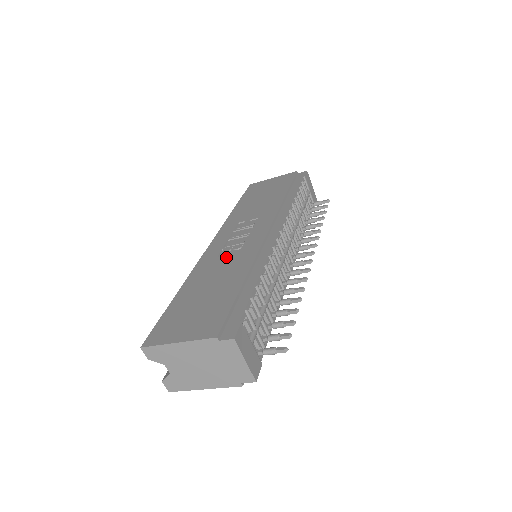
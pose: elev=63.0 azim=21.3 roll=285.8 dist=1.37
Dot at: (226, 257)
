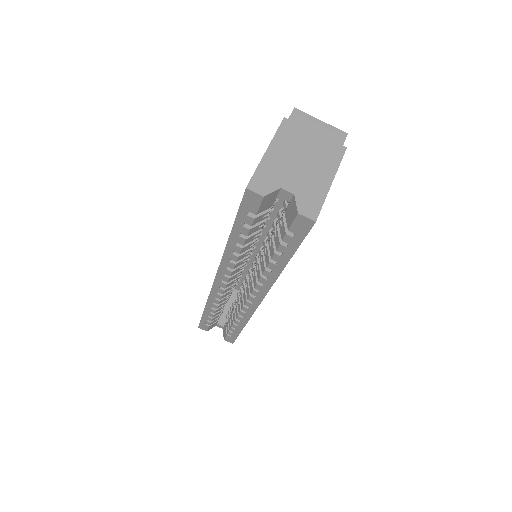
Dot at: occluded
